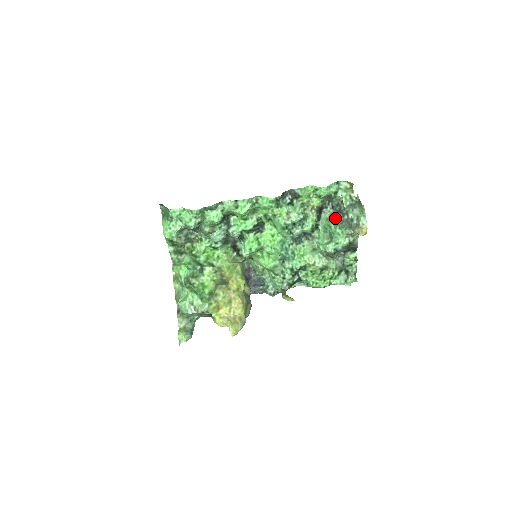
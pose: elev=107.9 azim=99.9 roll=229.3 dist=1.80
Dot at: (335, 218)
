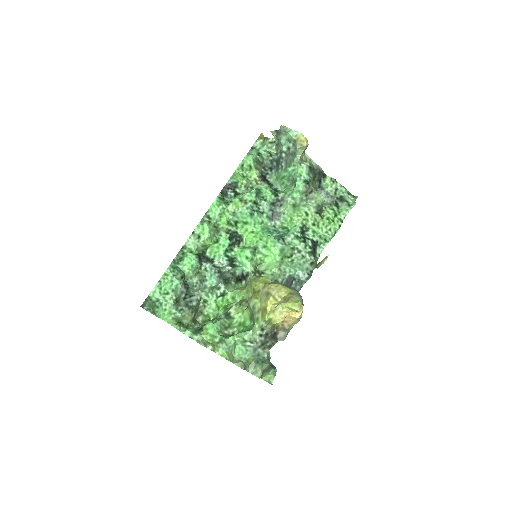
Dot at: (280, 169)
